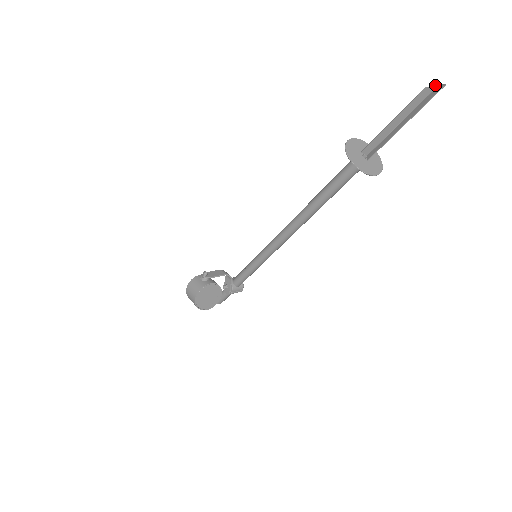
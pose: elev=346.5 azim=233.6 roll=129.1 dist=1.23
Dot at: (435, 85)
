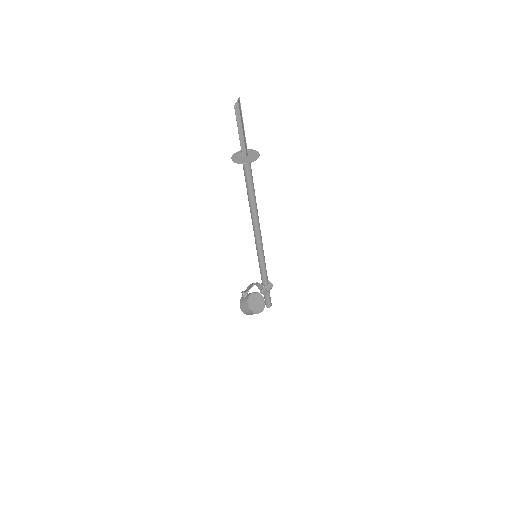
Dot at: (237, 101)
